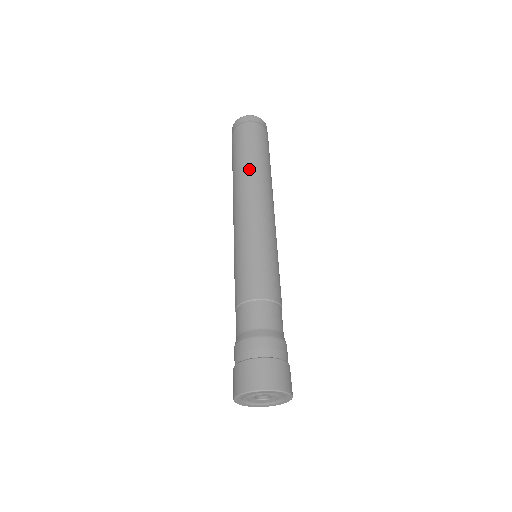
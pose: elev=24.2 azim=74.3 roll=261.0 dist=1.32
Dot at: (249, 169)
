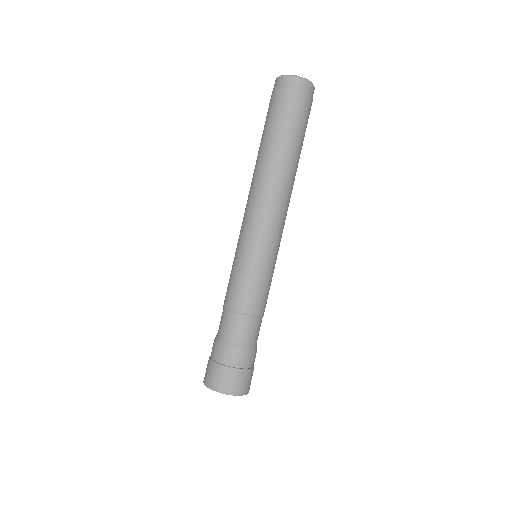
Dot at: (285, 163)
